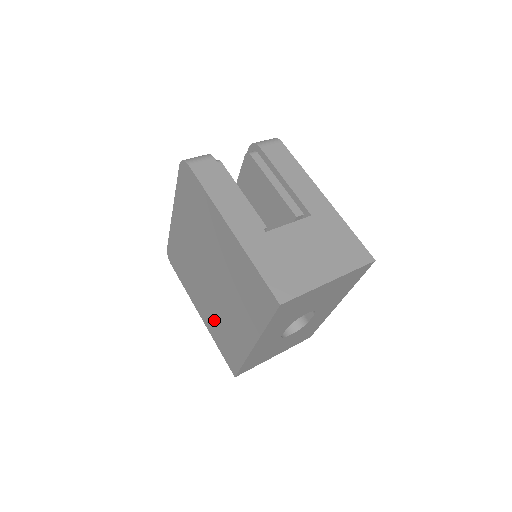
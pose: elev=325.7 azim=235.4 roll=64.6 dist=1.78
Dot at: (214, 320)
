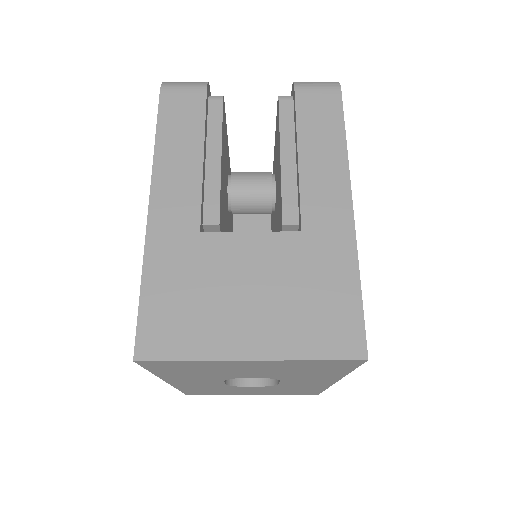
Dot at: occluded
